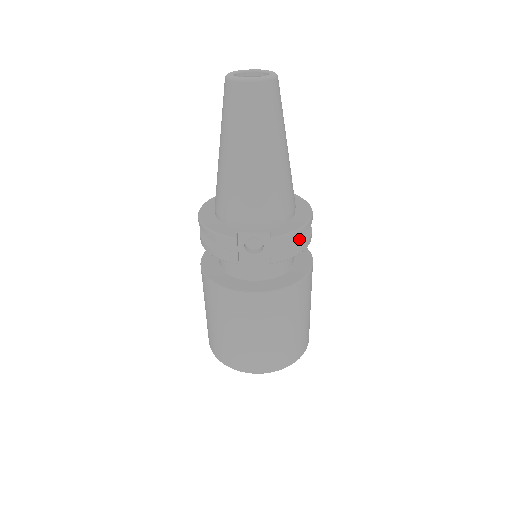
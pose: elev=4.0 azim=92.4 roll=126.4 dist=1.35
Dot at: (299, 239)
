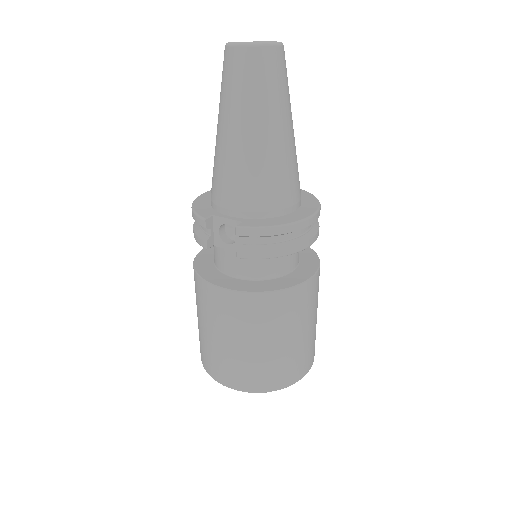
Dot at: (283, 241)
